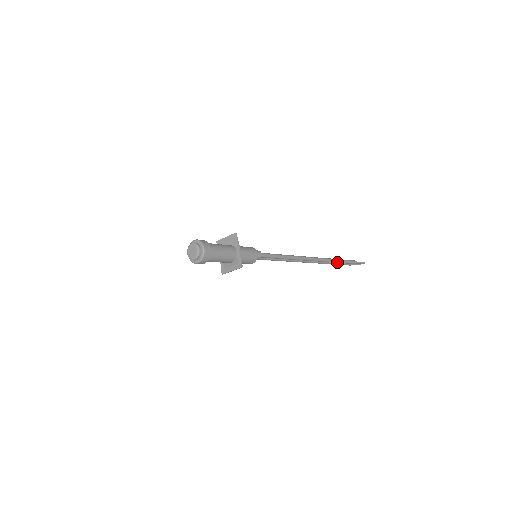
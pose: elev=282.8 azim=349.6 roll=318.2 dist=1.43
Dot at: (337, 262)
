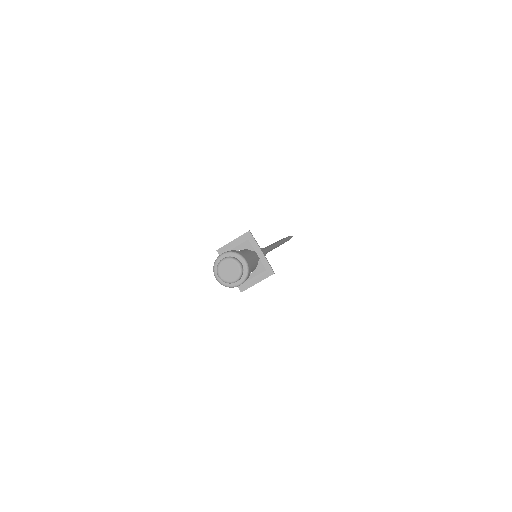
Dot at: occluded
